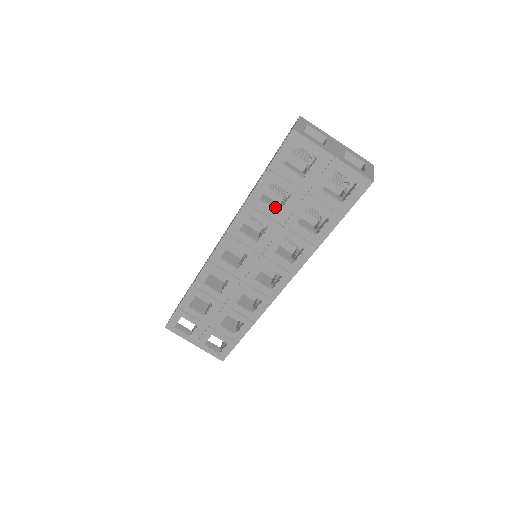
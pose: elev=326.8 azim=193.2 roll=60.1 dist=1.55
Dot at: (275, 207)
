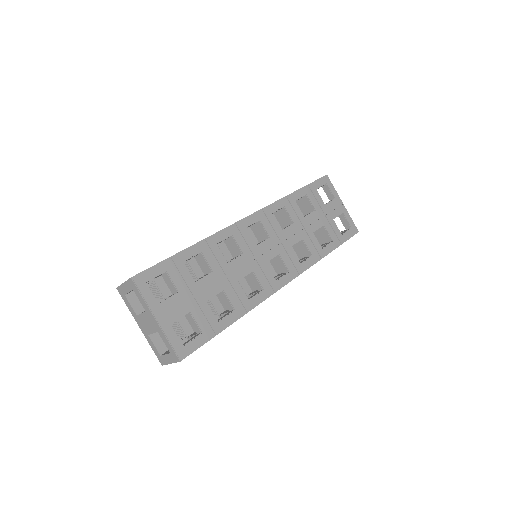
Dot at: (301, 213)
